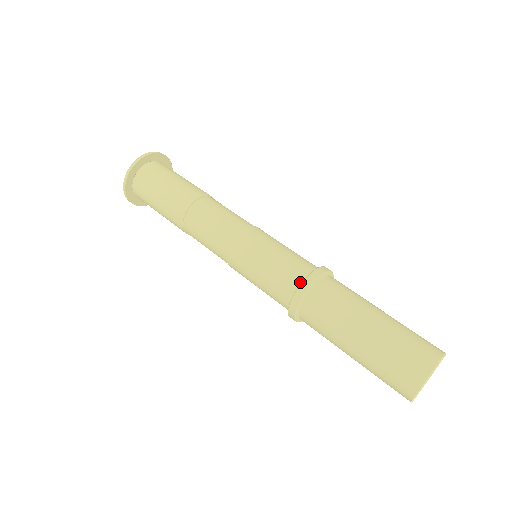
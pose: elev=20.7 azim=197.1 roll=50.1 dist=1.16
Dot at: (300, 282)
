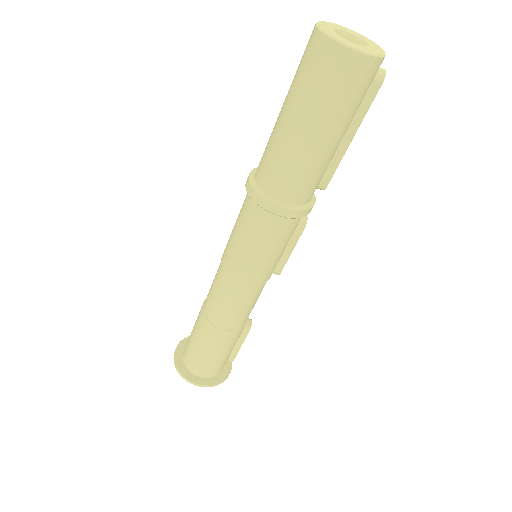
Dot at: occluded
